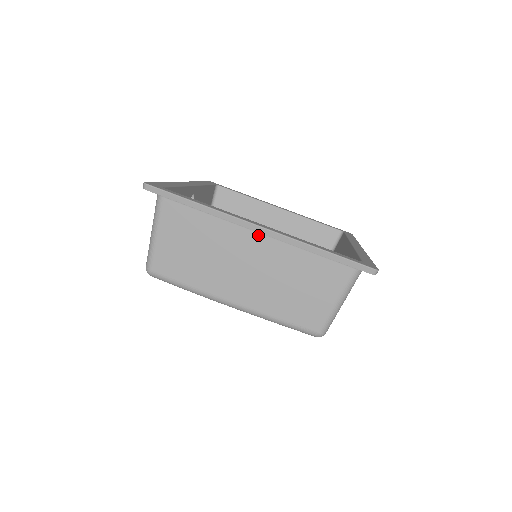
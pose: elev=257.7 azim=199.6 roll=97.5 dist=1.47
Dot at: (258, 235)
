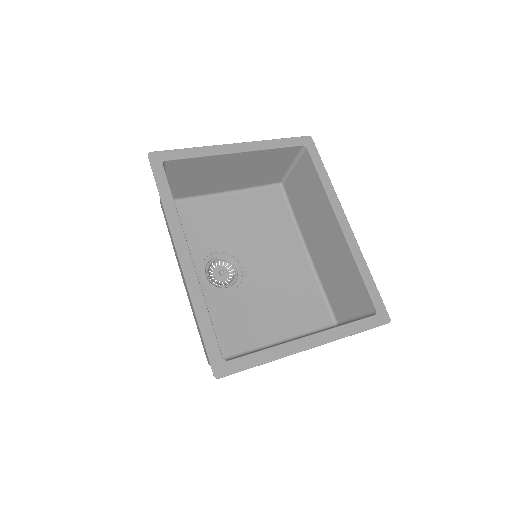
Dot at: occluded
